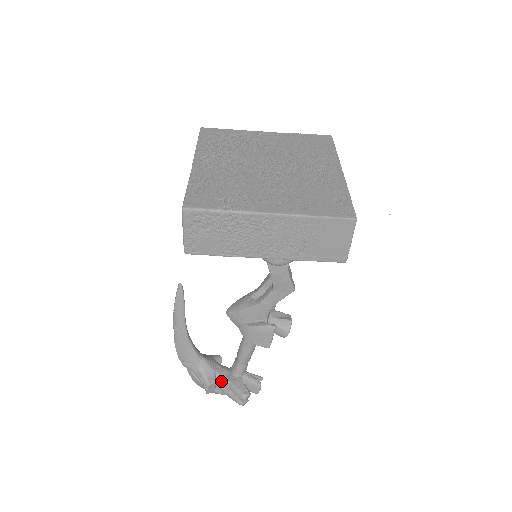
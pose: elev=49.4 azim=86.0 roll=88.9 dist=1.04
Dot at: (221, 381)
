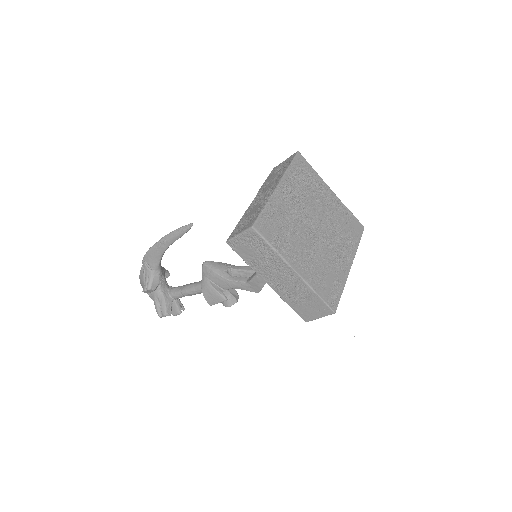
Dot at: (158, 291)
